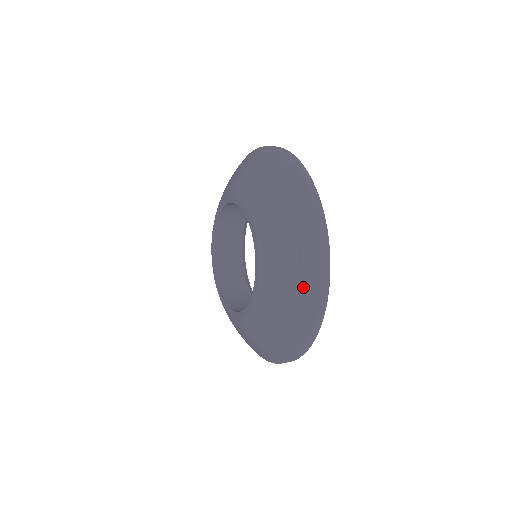
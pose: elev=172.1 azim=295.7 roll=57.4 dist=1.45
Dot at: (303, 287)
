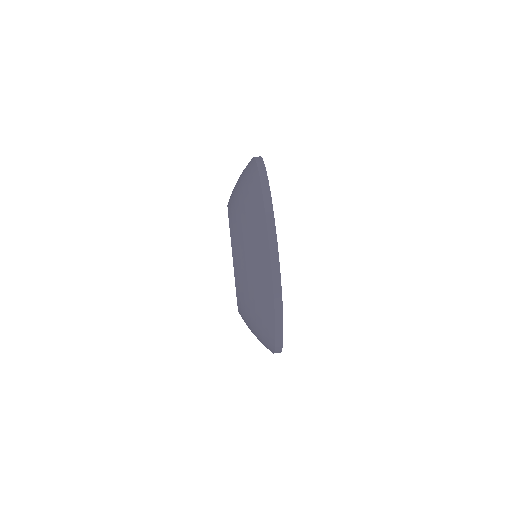
Dot at: (263, 342)
